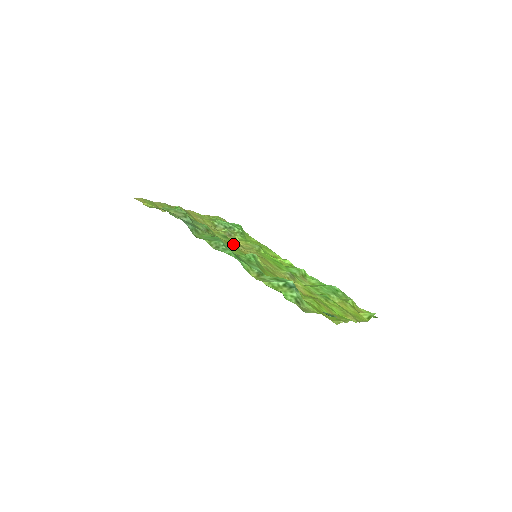
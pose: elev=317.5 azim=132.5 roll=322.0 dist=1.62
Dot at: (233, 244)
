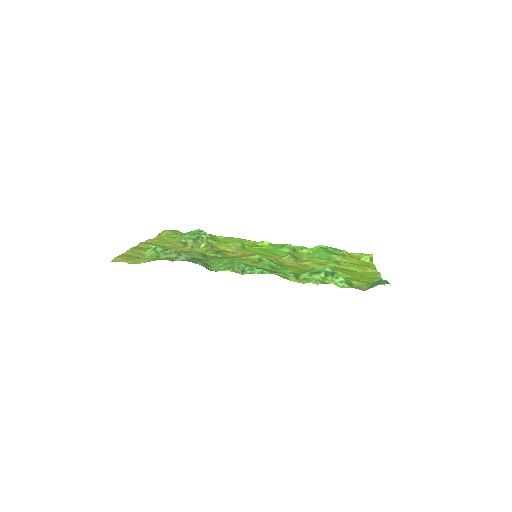
Dot at: (228, 255)
